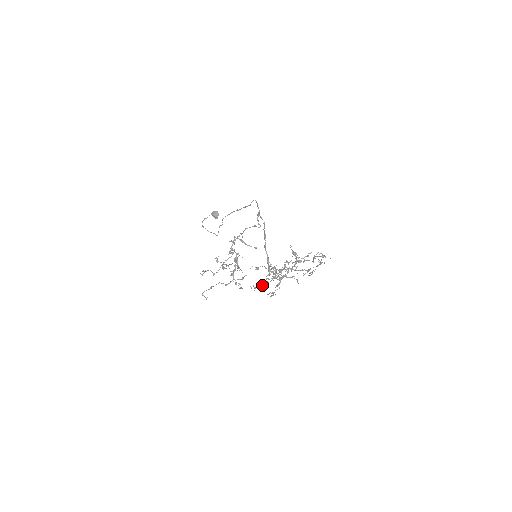
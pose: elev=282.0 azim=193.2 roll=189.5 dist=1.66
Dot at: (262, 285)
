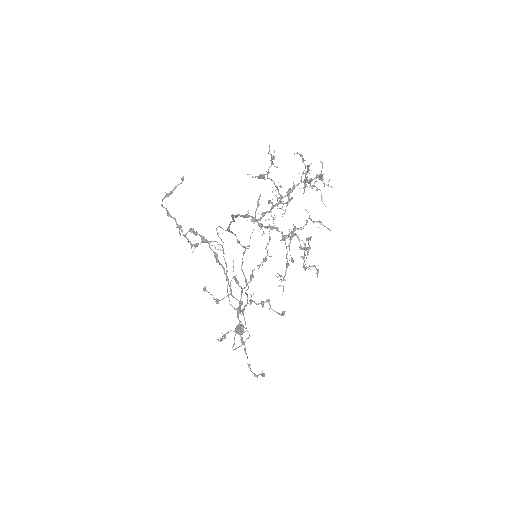
Dot at: occluded
